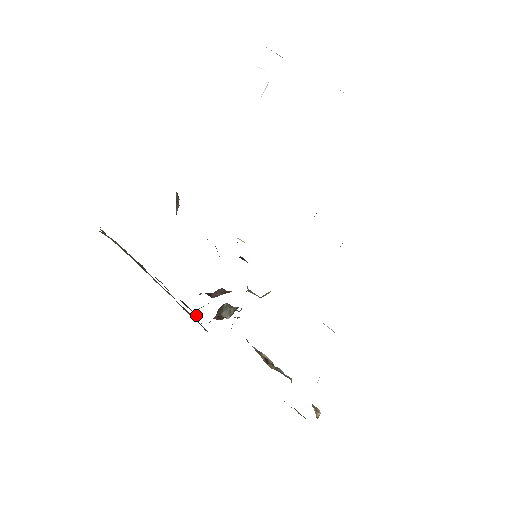
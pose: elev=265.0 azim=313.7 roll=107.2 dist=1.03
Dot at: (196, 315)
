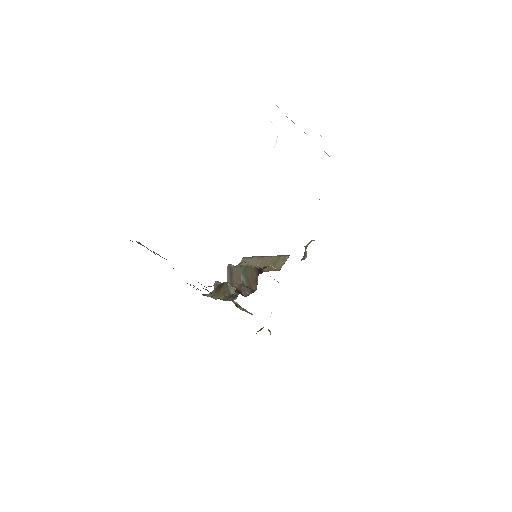
Dot at: occluded
